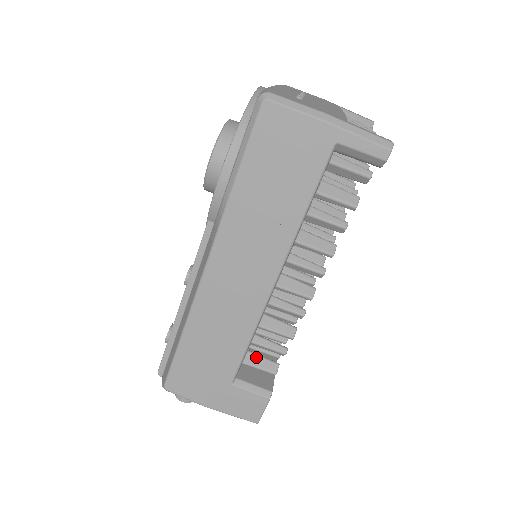
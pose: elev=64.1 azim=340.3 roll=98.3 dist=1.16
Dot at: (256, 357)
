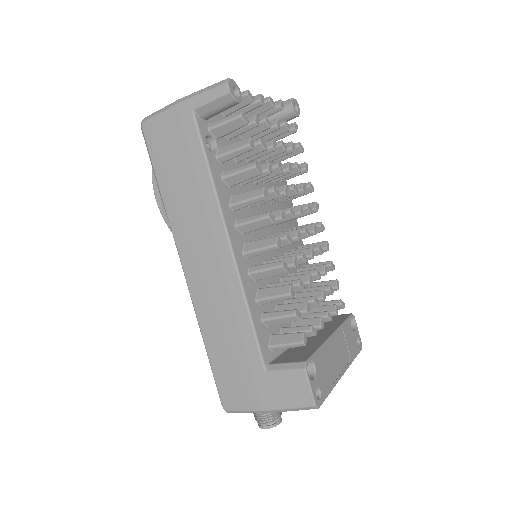
Dot at: (280, 336)
